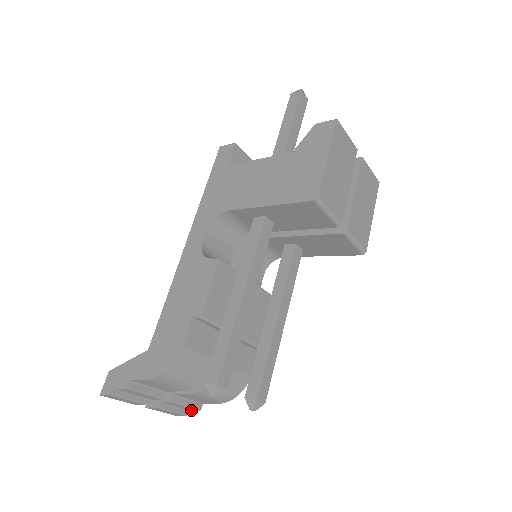
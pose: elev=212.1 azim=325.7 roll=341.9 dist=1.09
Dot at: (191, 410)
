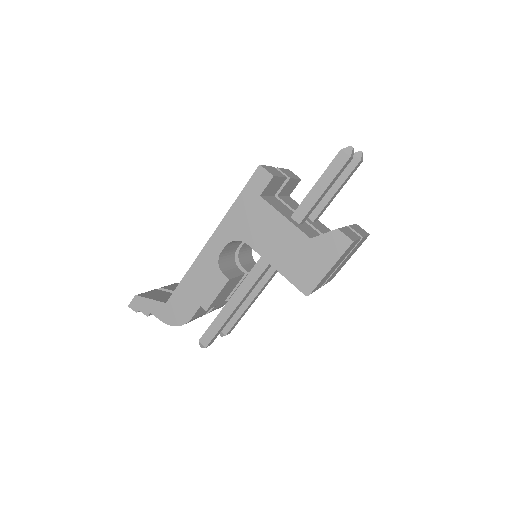
Dot at: occluded
